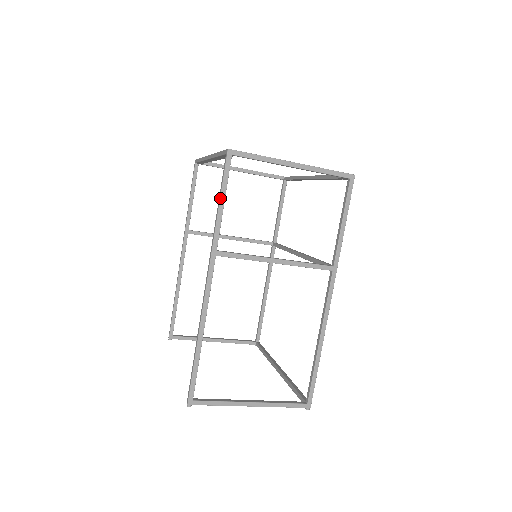
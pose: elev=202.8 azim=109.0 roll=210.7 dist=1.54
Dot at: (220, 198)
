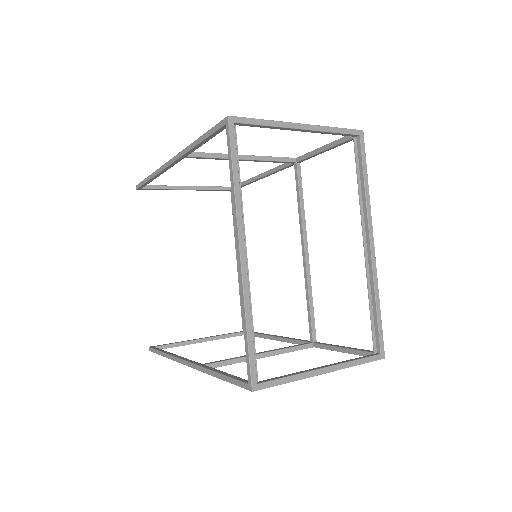
Dot at: occluded
